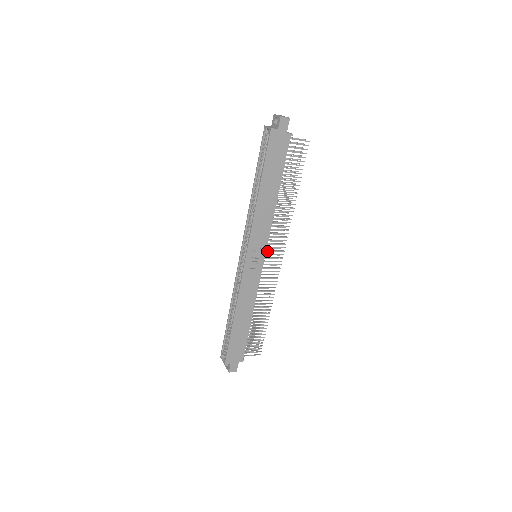
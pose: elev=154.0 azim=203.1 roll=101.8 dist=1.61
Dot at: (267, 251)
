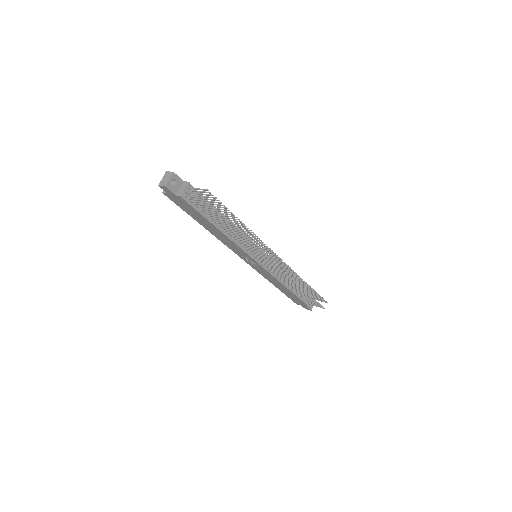
Dot at: (265, 253)
